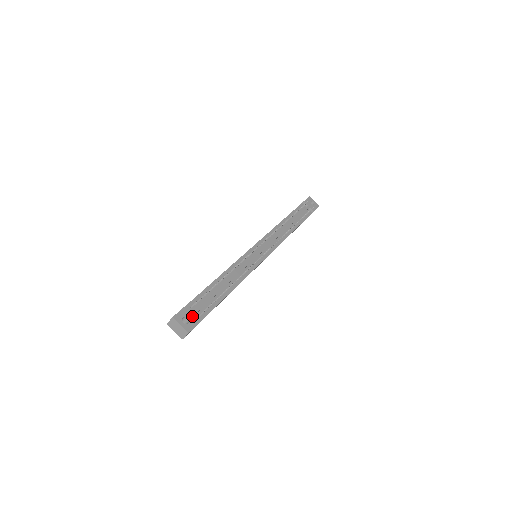
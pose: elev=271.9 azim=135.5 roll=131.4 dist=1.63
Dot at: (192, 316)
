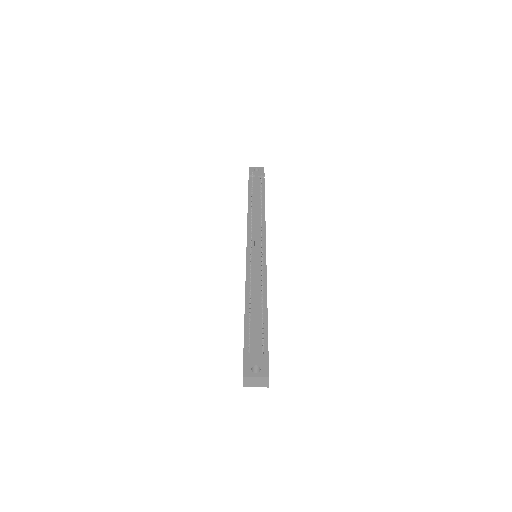
Dot at: (257, 360)
